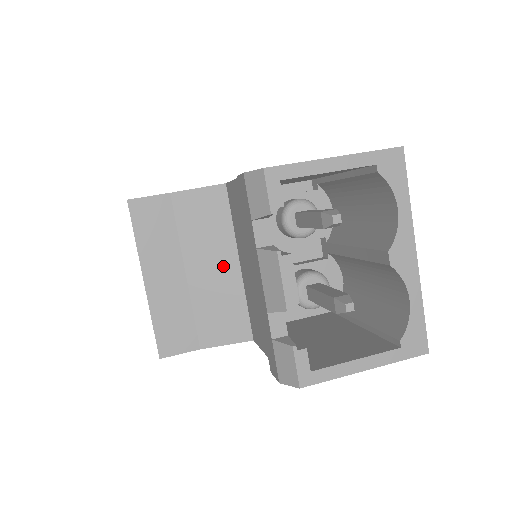
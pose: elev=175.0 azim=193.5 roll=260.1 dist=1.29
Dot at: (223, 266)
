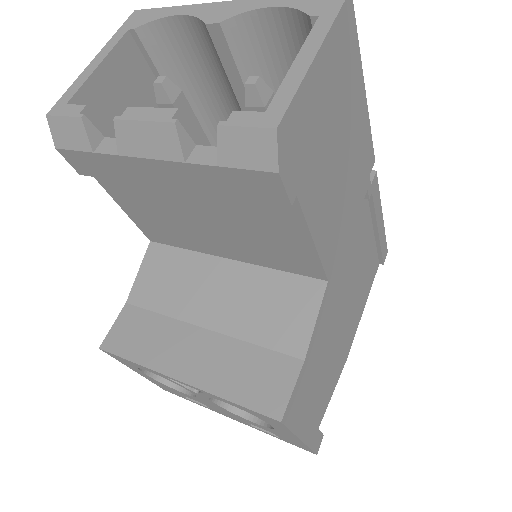
Dot at: (221, 280)
